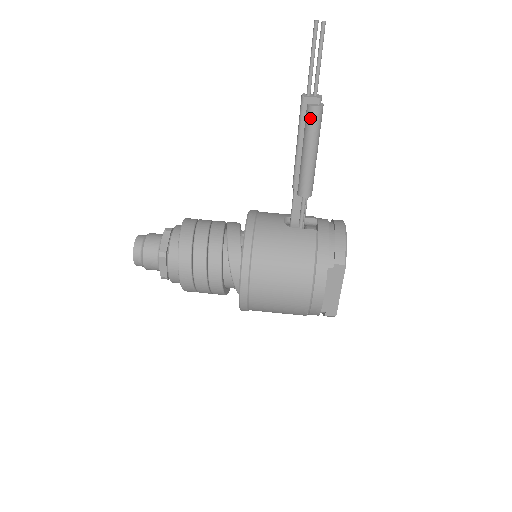
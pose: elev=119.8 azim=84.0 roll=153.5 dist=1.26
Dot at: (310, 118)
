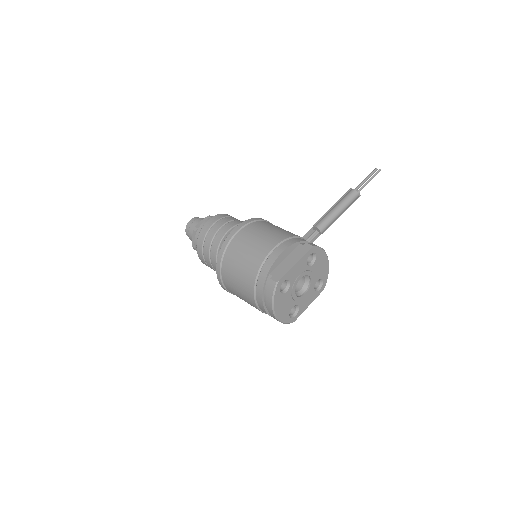
Dot at: (348, 193)
